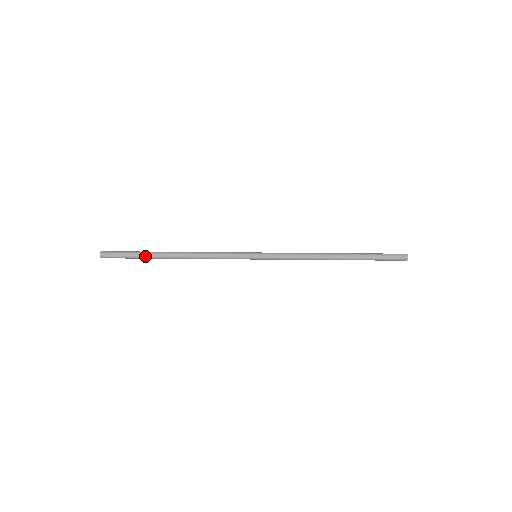
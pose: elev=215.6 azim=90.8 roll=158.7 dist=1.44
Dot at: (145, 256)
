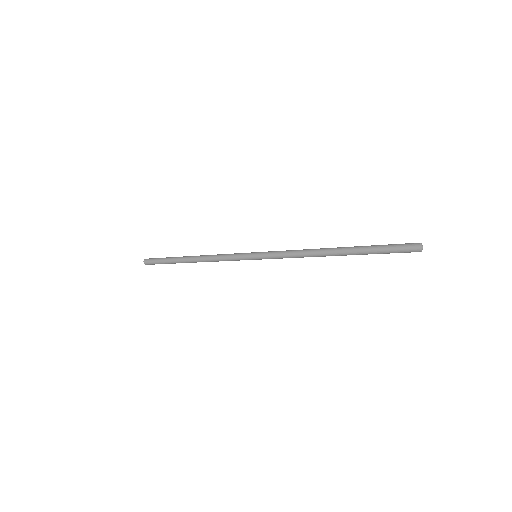
Dot at: (173, 263)
